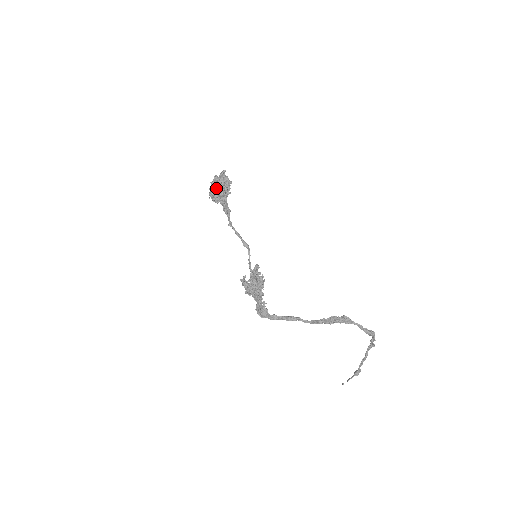
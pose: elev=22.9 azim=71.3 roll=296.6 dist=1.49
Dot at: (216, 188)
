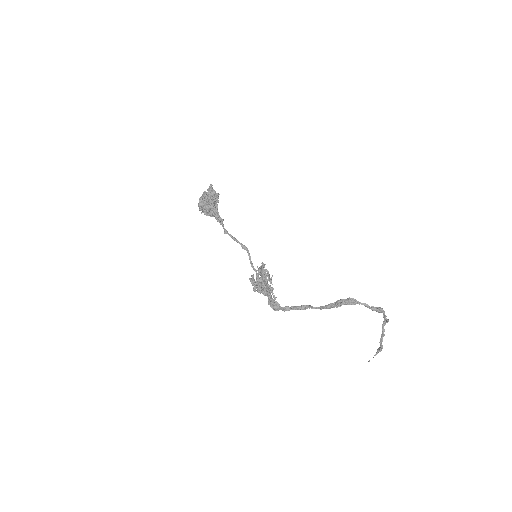
Dot at: (203, 203)
